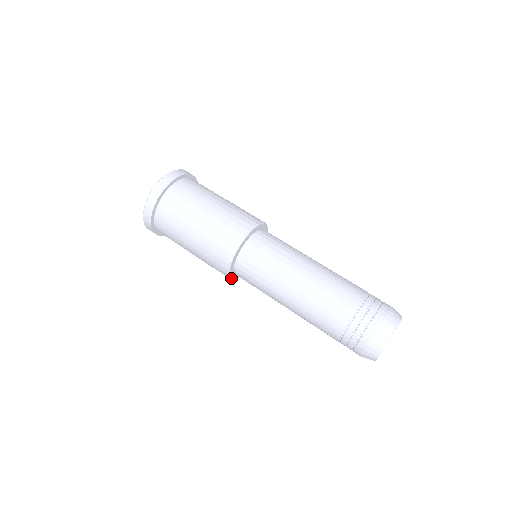
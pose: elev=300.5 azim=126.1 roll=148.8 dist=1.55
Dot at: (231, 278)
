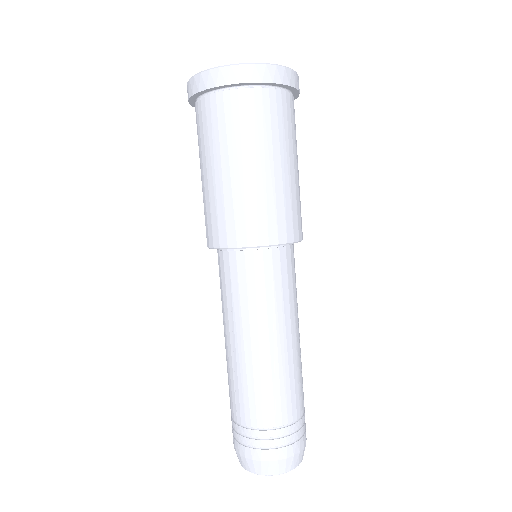
Dot at: occluded
